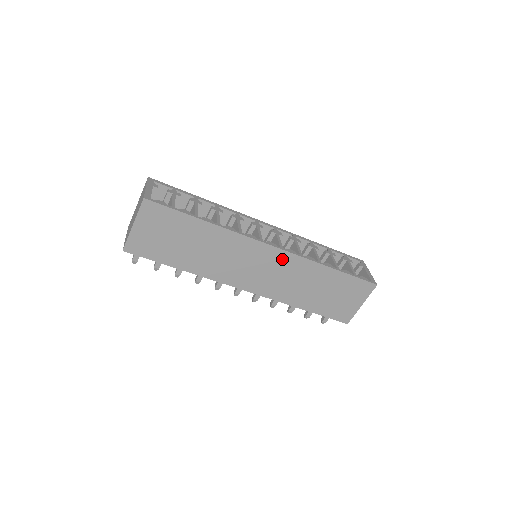
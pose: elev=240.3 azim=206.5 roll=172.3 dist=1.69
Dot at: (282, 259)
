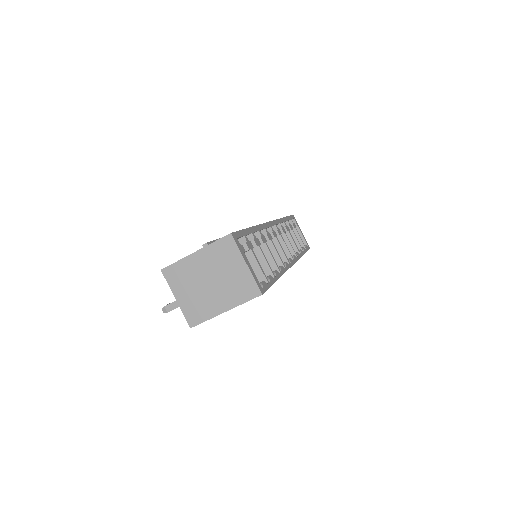
Dot at: occluded
